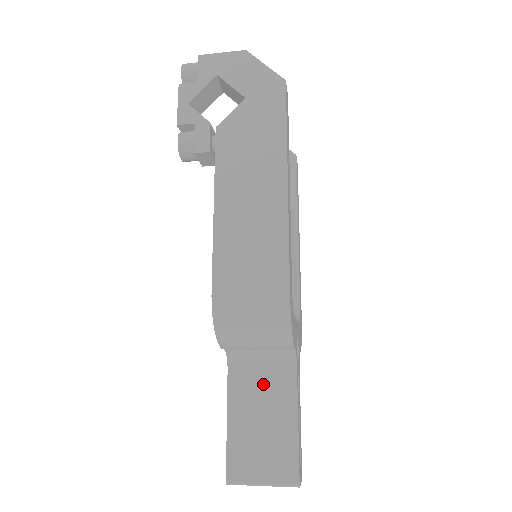
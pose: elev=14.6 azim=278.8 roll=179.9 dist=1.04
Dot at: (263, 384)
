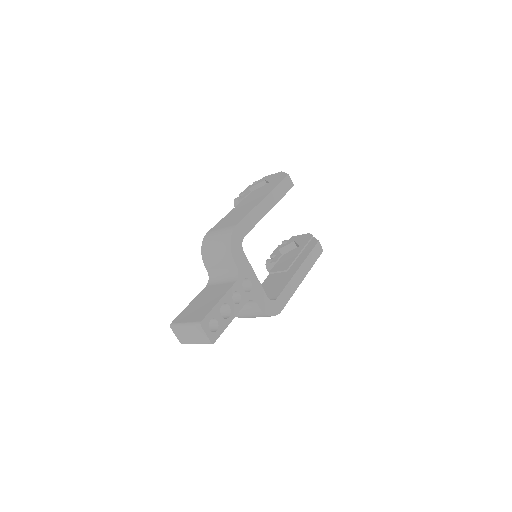
Dot at: (217, 288)
